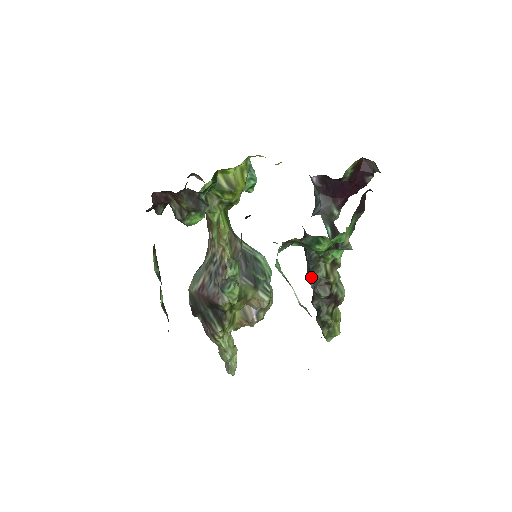
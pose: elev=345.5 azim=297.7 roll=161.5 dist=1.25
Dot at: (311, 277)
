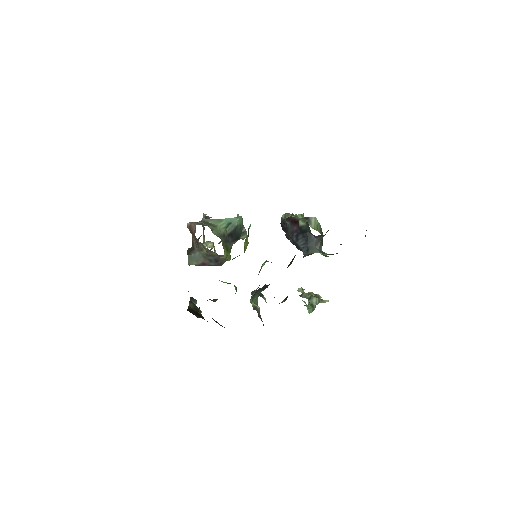
Dot at: occluded
